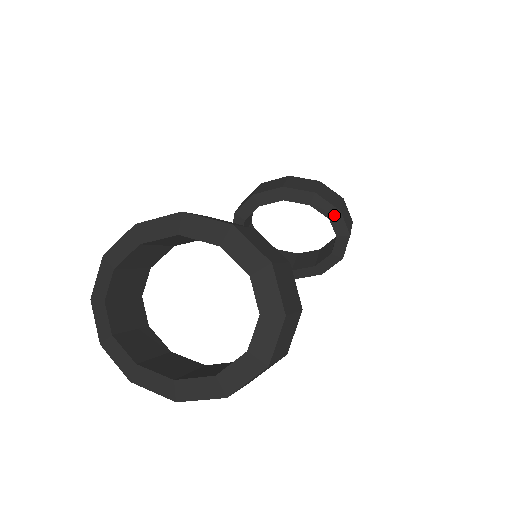
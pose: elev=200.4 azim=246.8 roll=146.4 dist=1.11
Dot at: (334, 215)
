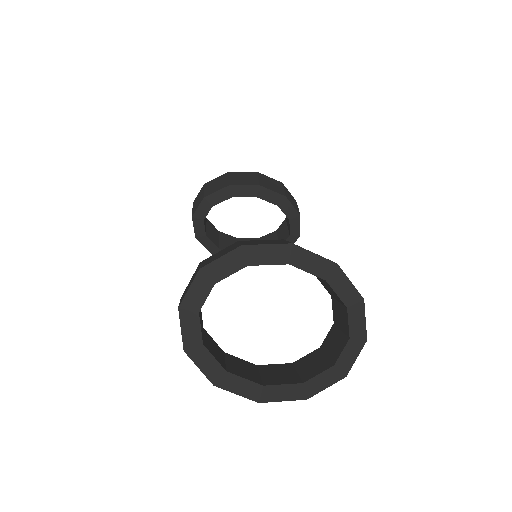
Dot at: (294, 218)
